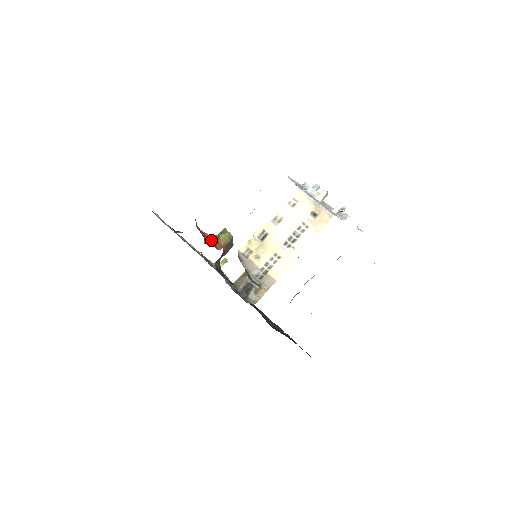
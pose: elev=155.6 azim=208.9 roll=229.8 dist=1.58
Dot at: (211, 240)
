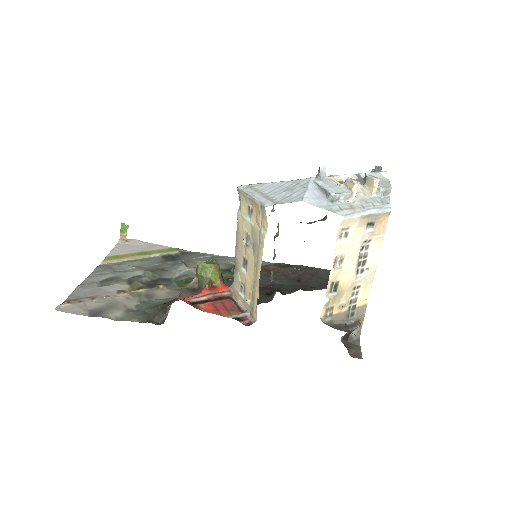
Dot at: (219, 299)
